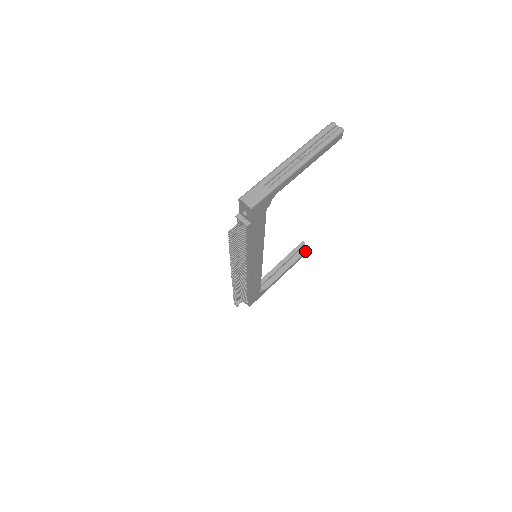
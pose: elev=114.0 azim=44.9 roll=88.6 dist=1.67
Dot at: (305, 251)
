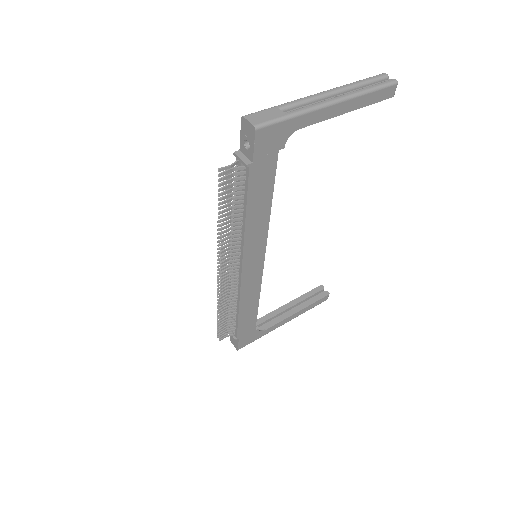
Dot at: (322, 296)
